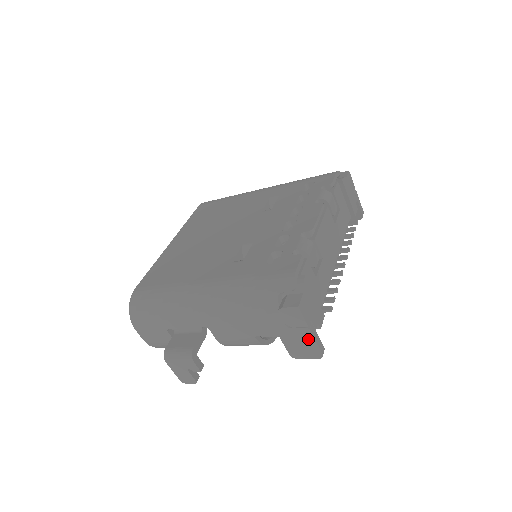
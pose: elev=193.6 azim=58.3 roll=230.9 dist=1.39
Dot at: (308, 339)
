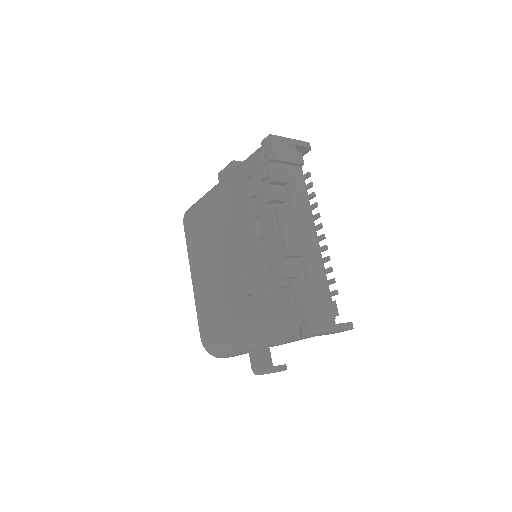
Dot at: occluded
